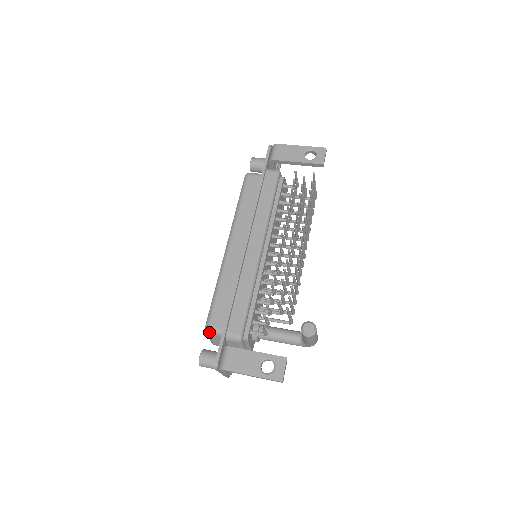
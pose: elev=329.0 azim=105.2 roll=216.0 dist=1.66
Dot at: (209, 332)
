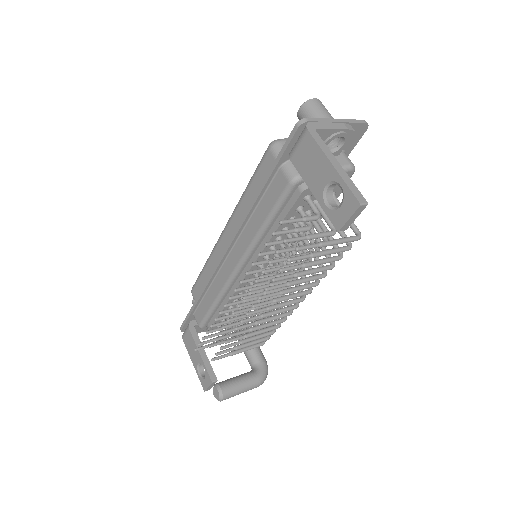
Dot at: occluded
